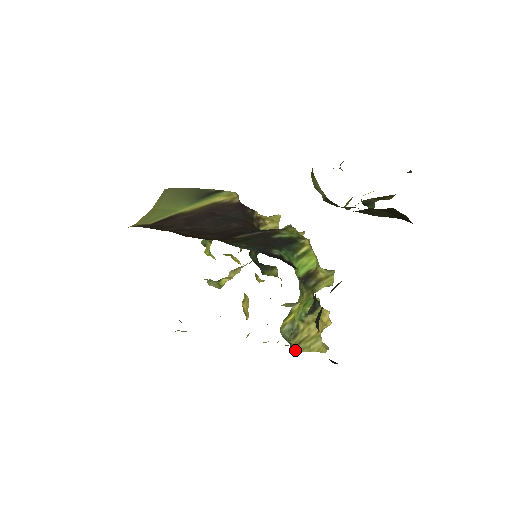
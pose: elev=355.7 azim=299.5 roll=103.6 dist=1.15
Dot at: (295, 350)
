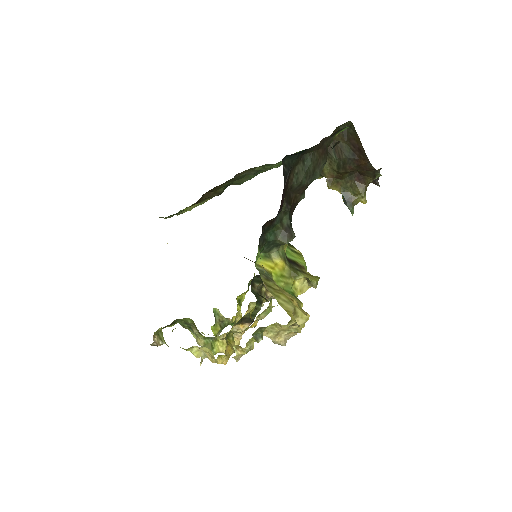
Dot at: (263, 267)
